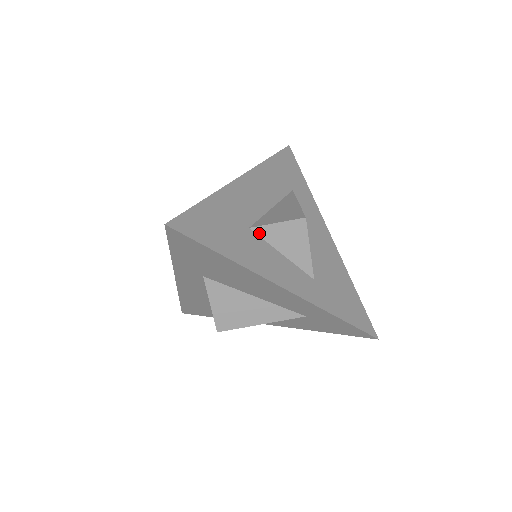
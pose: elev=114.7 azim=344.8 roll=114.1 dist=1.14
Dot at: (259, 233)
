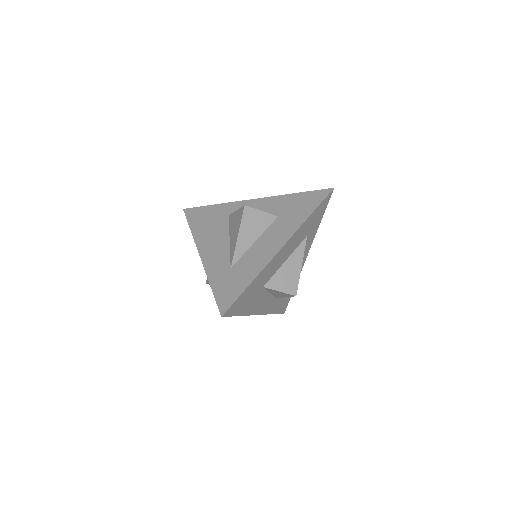
Dot at: (266, 289)
